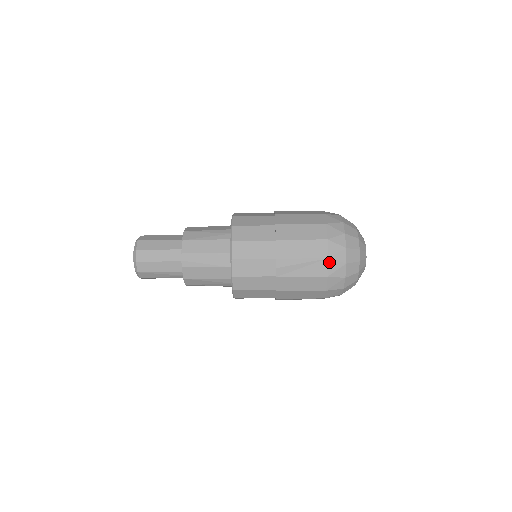
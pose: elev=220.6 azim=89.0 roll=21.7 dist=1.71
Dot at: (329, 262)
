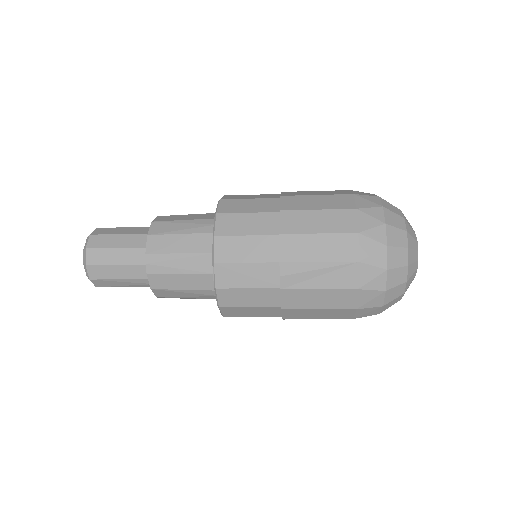
Dot at: (360, 267)
